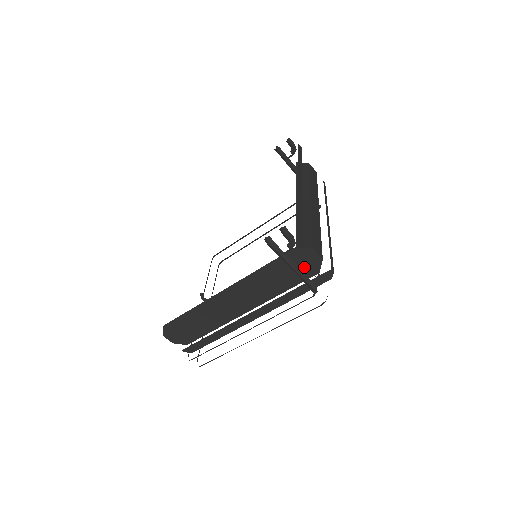
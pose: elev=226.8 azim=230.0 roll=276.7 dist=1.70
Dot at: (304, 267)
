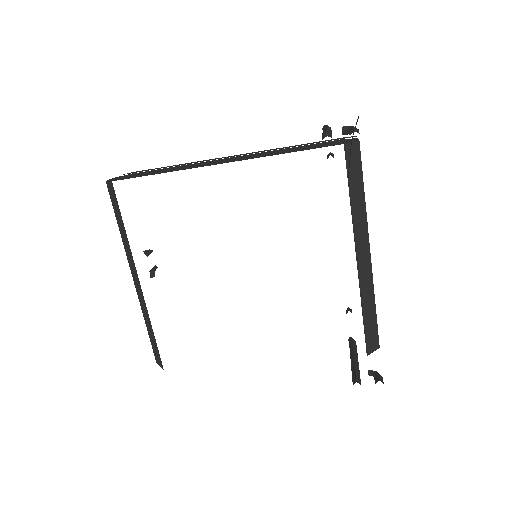
Dot at: occluded
